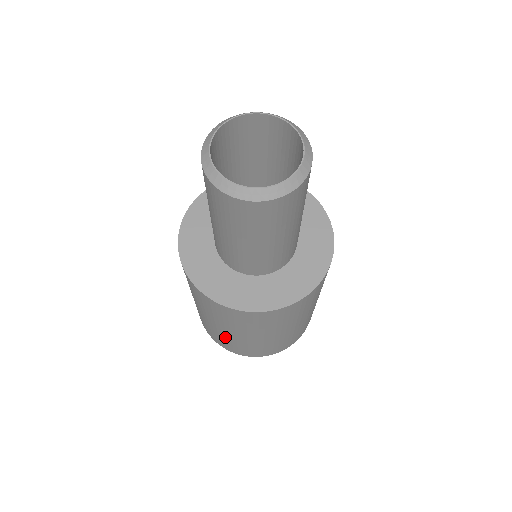
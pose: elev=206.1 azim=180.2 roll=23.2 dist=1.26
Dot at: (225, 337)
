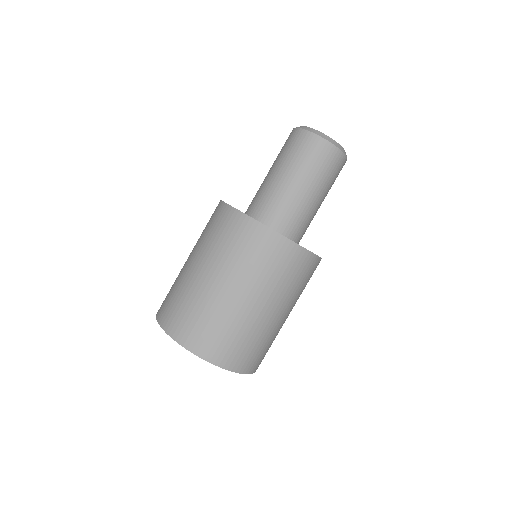
Dot at: (246, 325)
